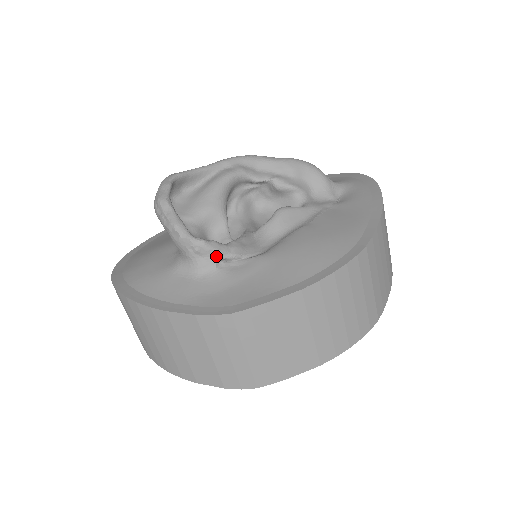
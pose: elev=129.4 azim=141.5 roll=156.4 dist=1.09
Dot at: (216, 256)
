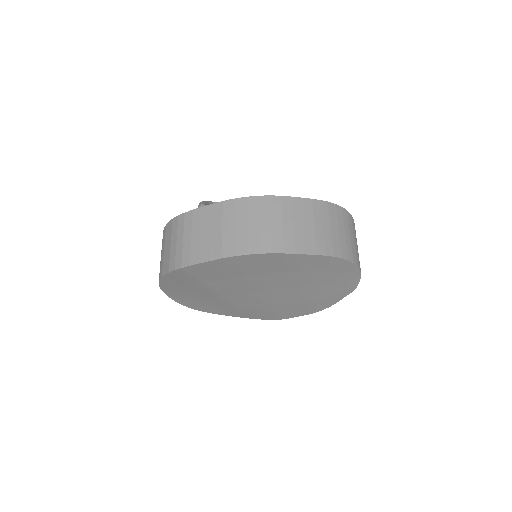
Dot at: occluded
